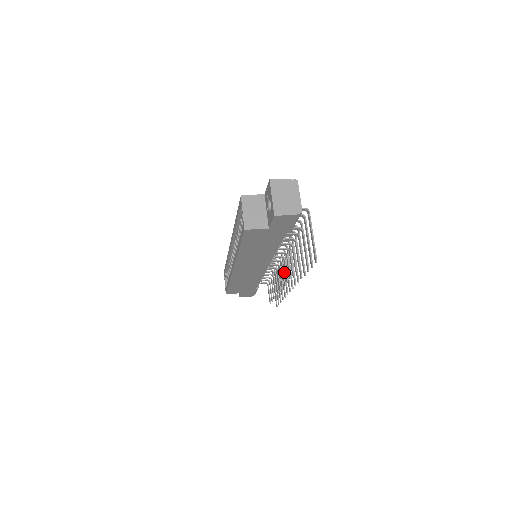
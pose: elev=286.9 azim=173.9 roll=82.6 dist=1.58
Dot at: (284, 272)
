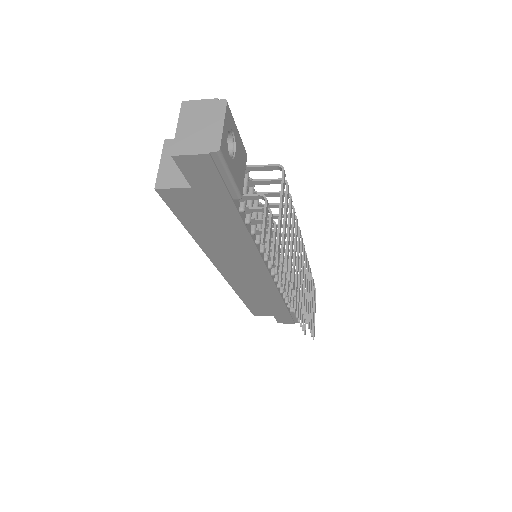
Dot at: occluded
